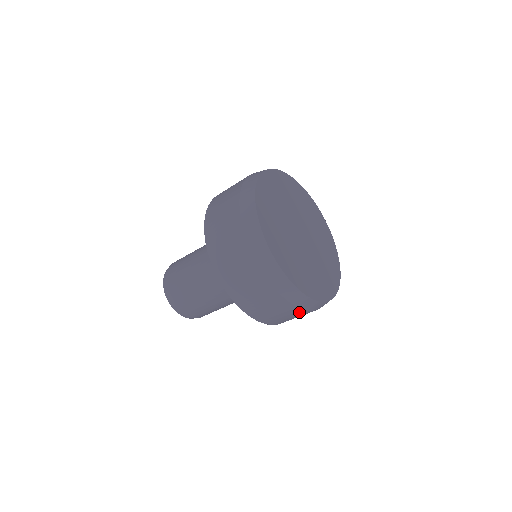
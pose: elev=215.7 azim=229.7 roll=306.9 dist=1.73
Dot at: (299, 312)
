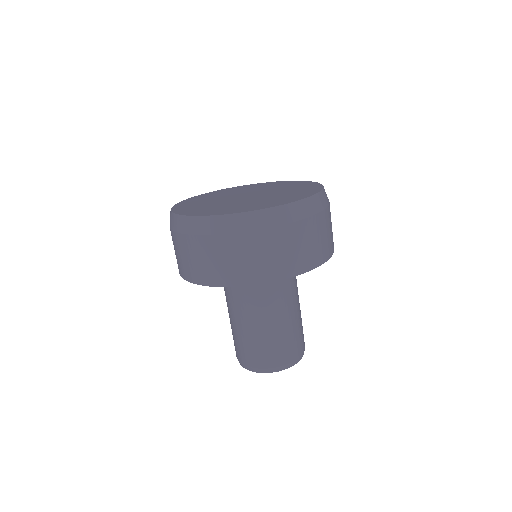
Dot at: (329, 213)
